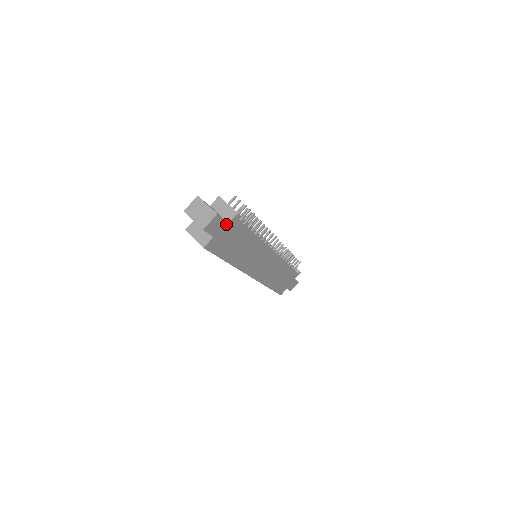
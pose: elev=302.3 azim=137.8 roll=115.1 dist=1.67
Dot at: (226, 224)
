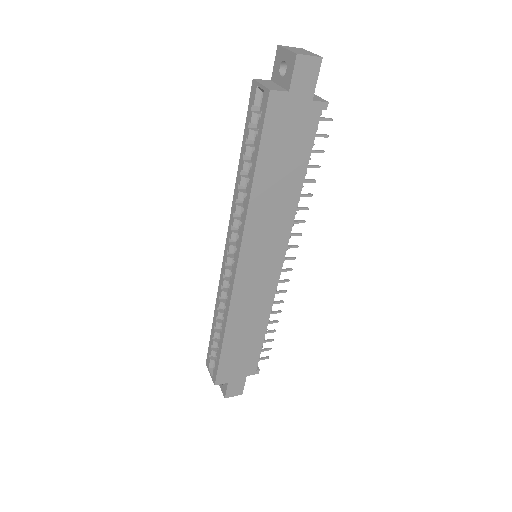
Dot at: (310, 97)
